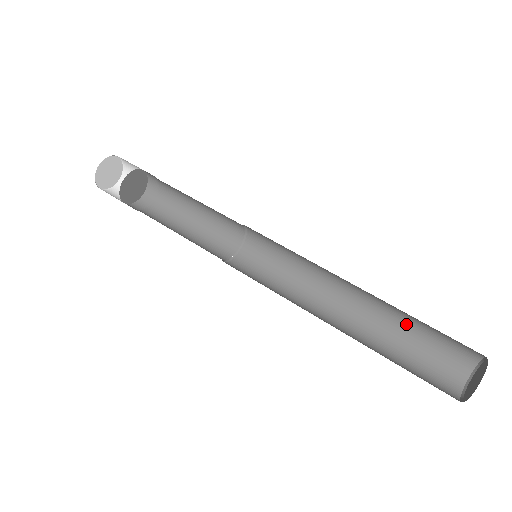
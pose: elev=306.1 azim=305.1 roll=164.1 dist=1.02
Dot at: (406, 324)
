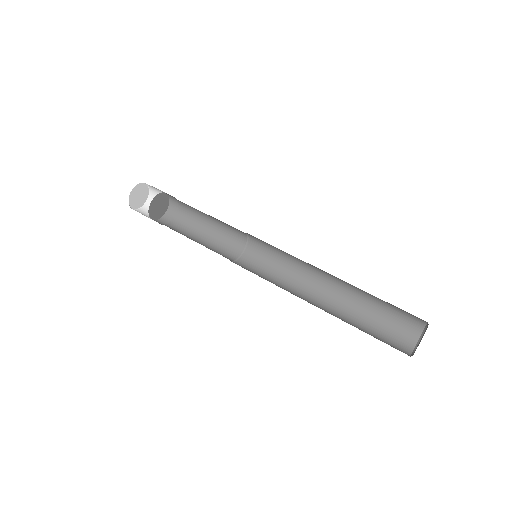
Dot at: occluded
